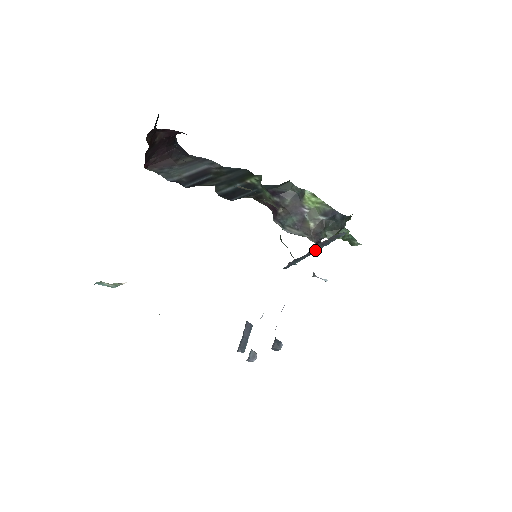
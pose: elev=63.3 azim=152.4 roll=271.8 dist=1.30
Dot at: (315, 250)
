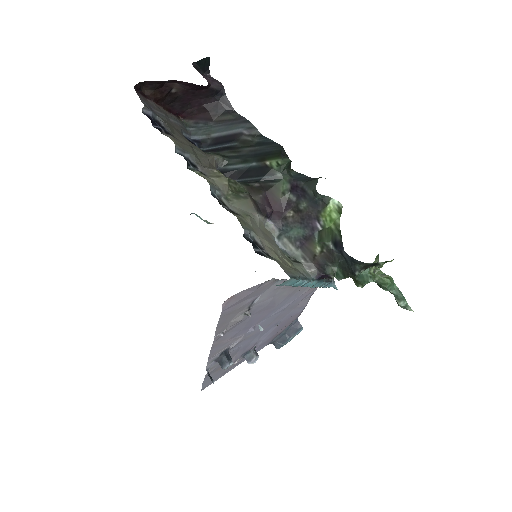
Dot at: occluded
